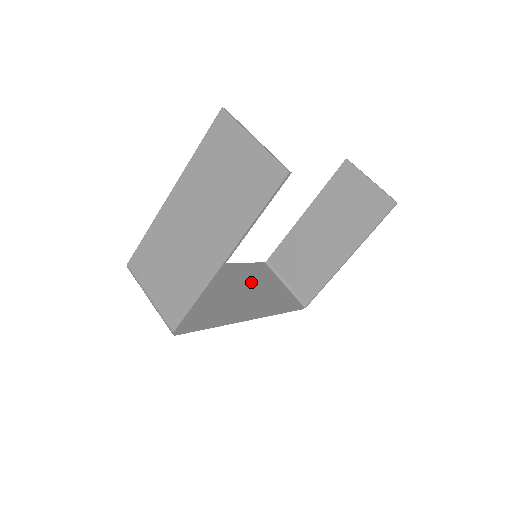
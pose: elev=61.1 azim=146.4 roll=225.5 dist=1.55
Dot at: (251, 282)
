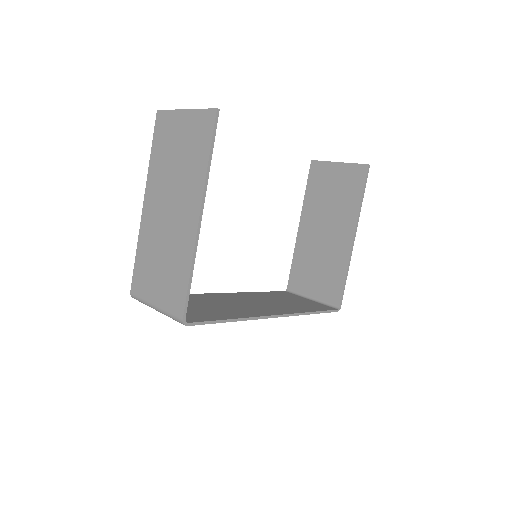
Dot at: (271, 299)
